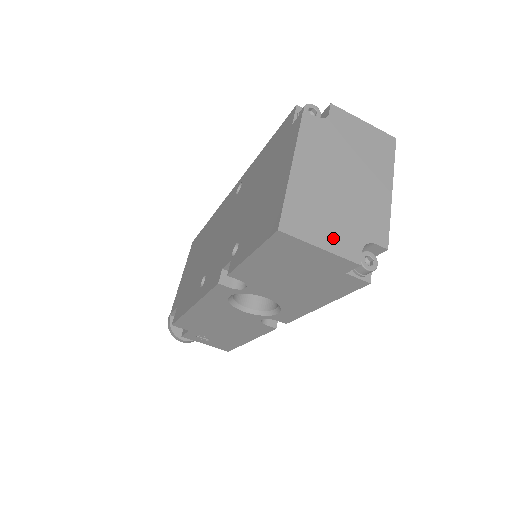
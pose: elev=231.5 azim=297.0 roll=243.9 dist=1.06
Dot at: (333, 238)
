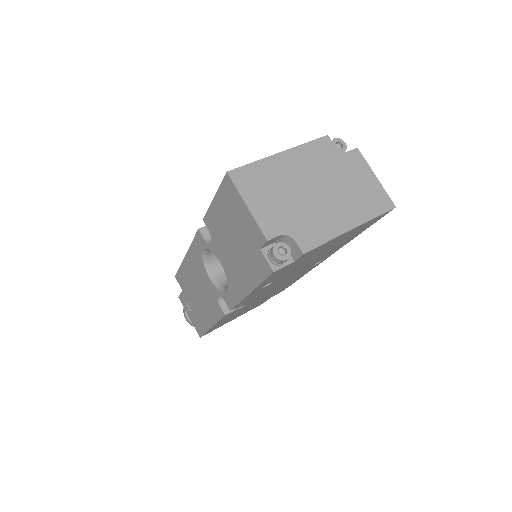
Dot at: (264, 210)
